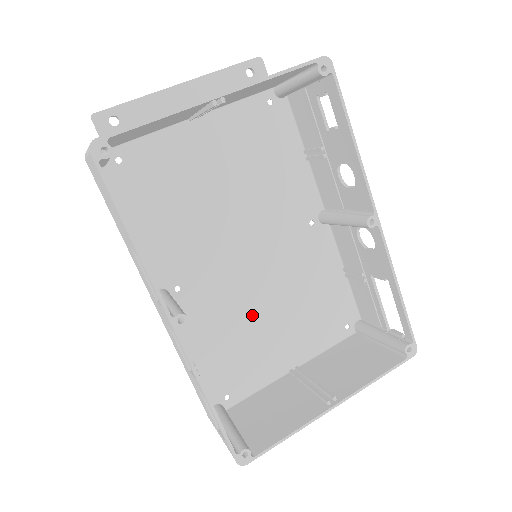
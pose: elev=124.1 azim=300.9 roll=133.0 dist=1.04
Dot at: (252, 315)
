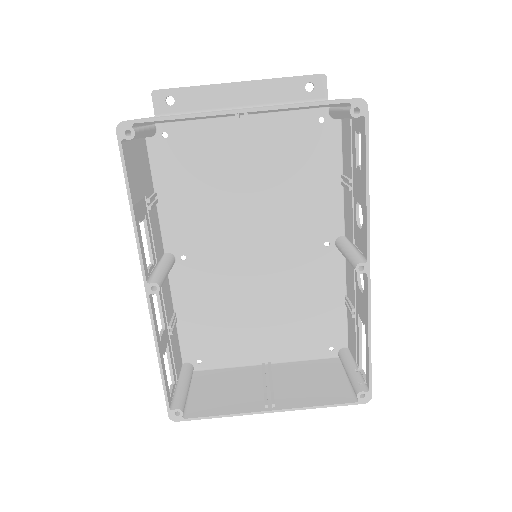
Dot at: (242, 304)
